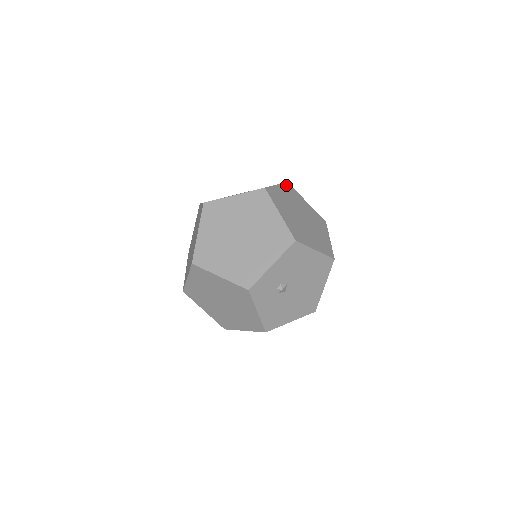
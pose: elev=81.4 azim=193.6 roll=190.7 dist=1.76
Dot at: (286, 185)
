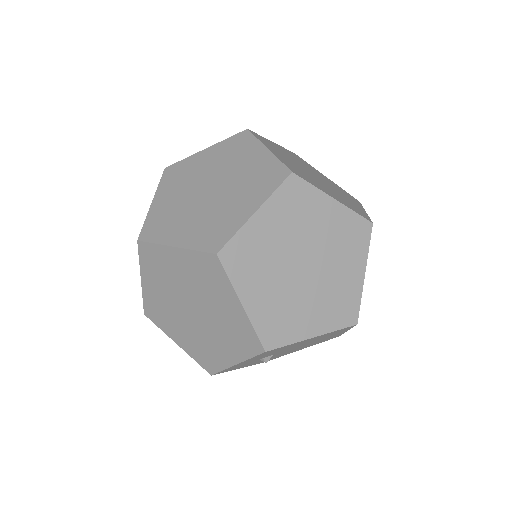
Dot at: (284, 188)
